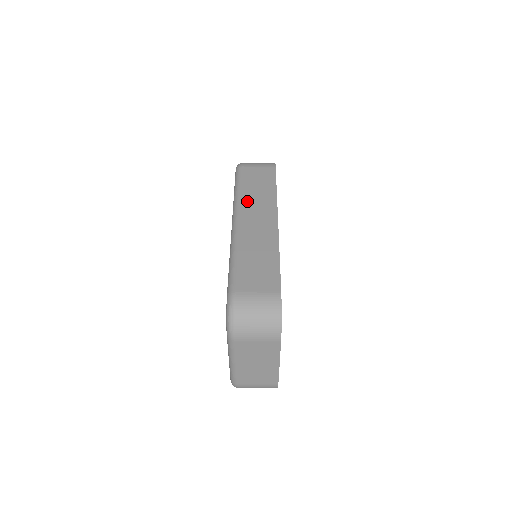
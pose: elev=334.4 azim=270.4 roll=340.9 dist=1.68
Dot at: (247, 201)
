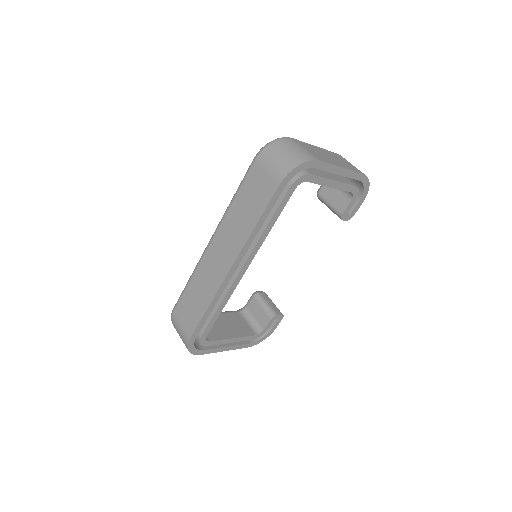
Dot at: (227, 223)
